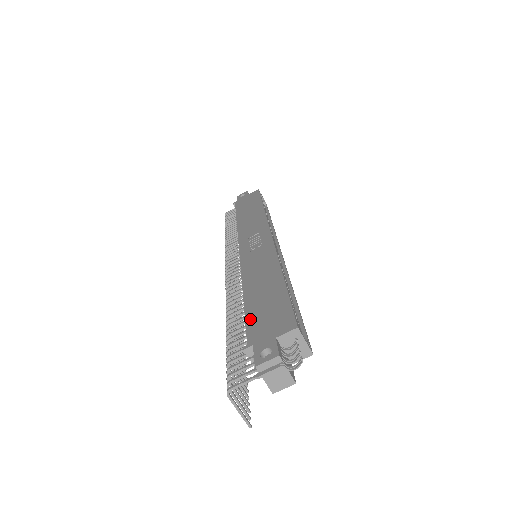
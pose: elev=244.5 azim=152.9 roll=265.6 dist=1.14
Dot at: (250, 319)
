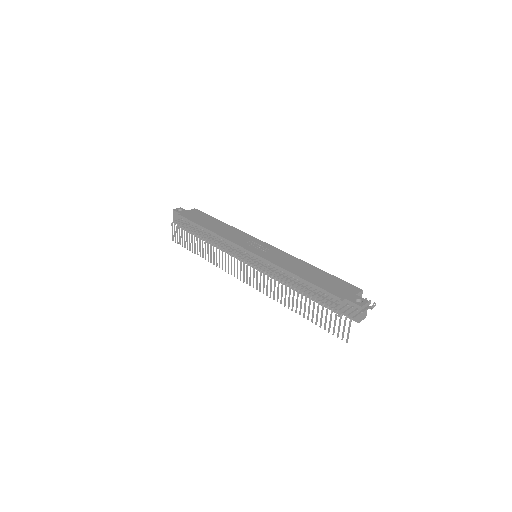
Dot at: (325, 287)
